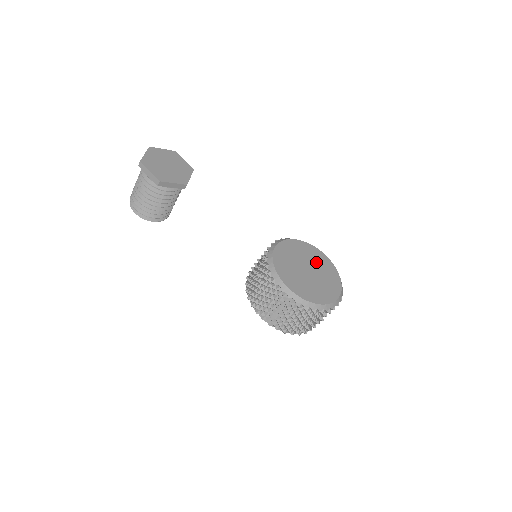
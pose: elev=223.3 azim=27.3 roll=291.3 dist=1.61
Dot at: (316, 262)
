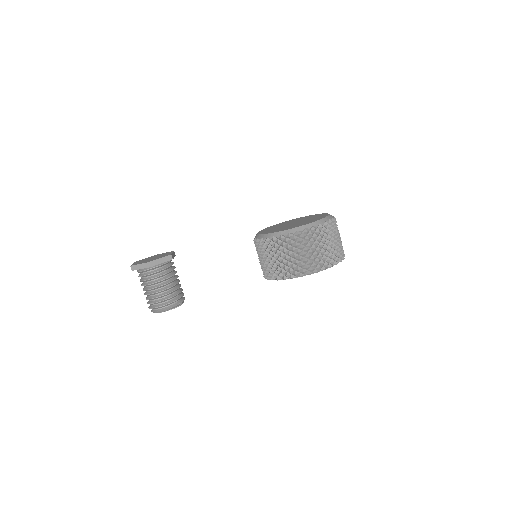
Dot at: (298, 220)
